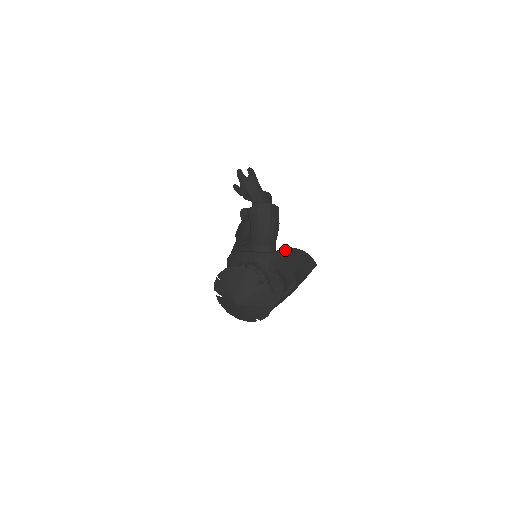
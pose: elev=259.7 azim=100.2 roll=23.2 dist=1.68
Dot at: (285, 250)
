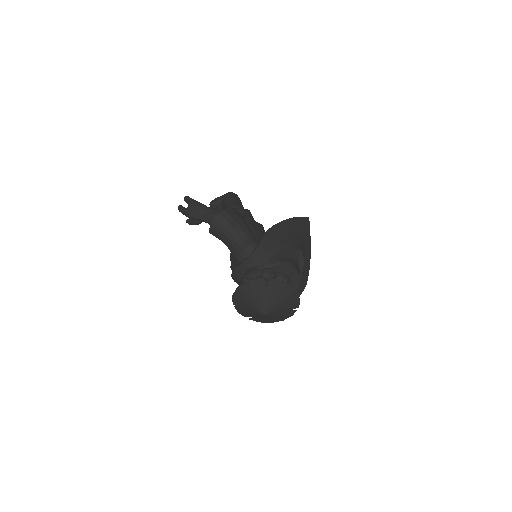
Dot at: (265, 237)
